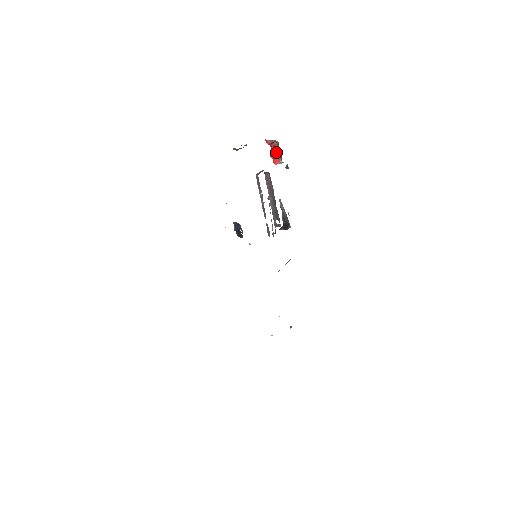
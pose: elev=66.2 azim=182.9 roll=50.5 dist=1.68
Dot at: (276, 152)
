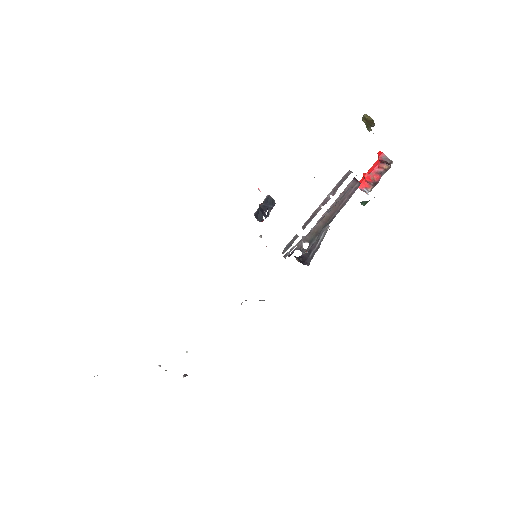
Dot at: (375, 175)
